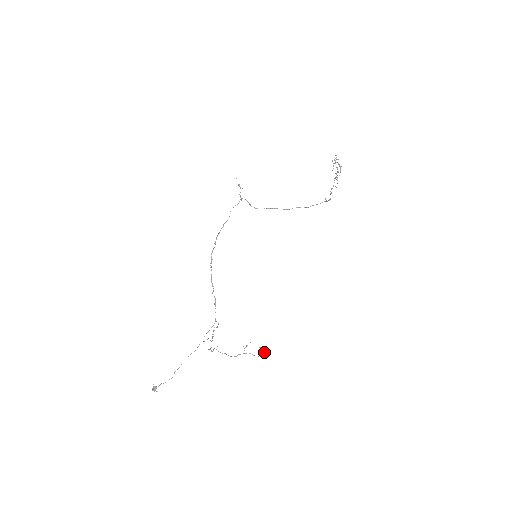
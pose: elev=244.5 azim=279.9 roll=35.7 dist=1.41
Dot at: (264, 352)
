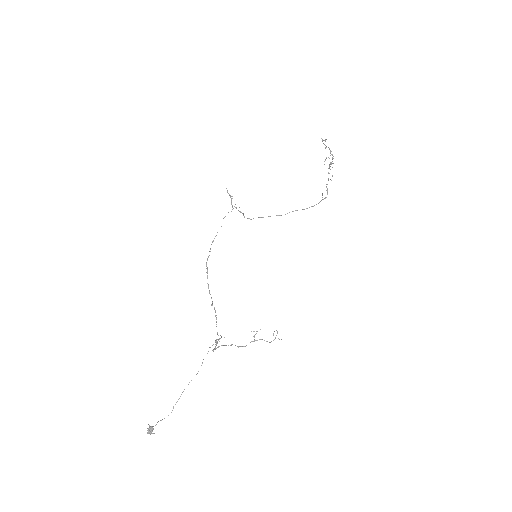
Dot at: occluded
